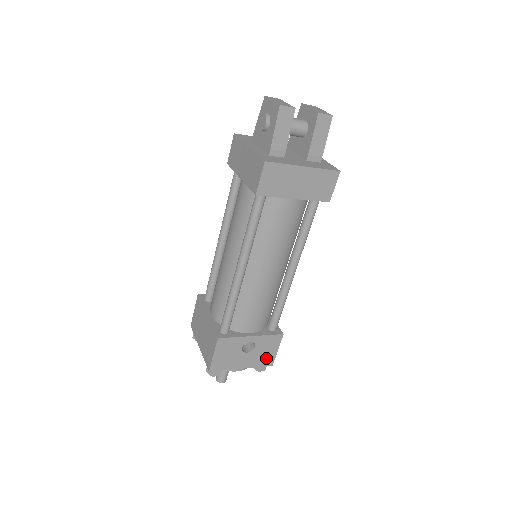
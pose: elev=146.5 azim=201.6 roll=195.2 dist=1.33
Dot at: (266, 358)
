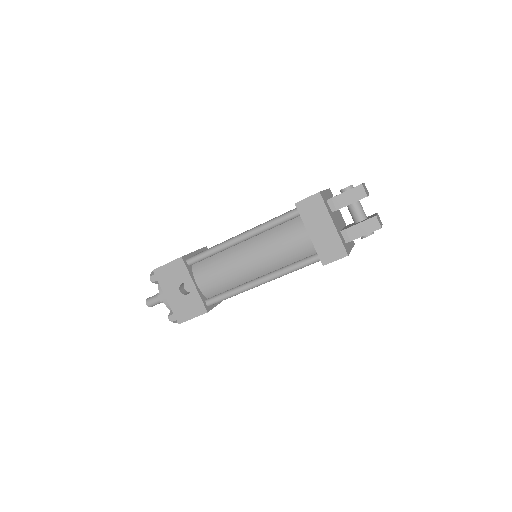
Dot at: (182, 313)
